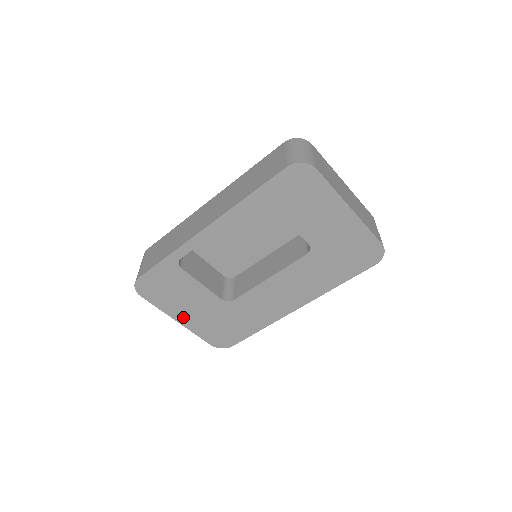
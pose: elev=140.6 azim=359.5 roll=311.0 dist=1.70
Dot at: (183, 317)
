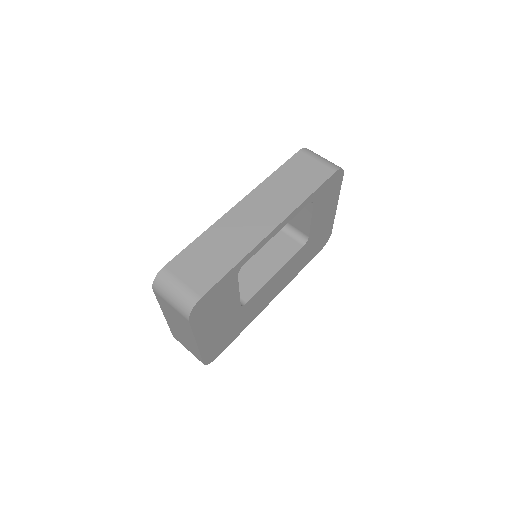
Dot at: (204, 337)
